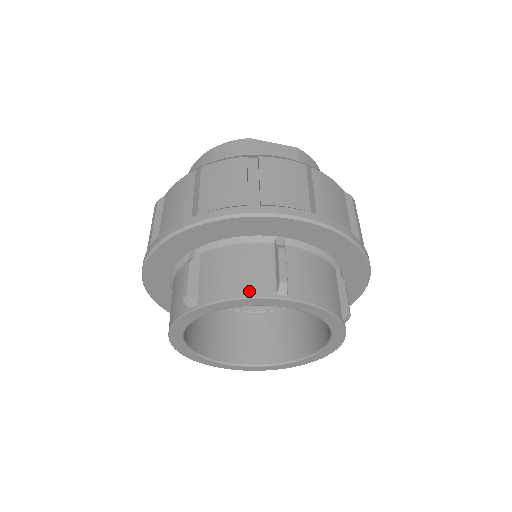
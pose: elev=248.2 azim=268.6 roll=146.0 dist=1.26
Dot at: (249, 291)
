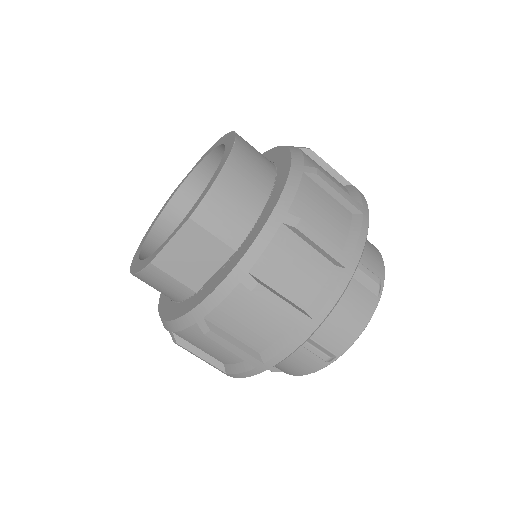
Dot at: (310, 370)
